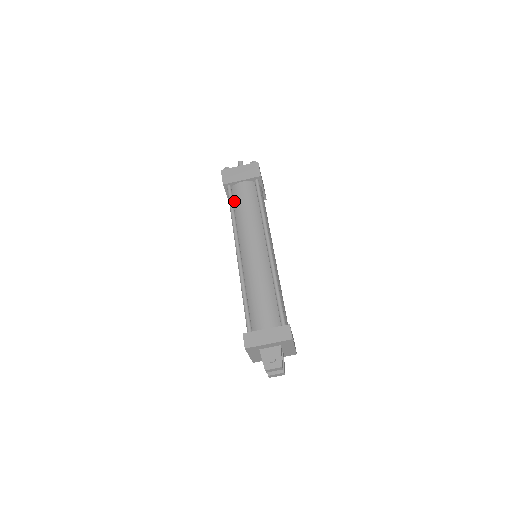
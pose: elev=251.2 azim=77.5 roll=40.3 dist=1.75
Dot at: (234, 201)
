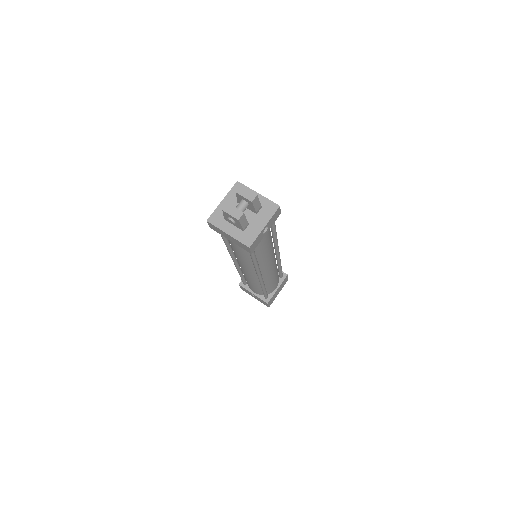
Dot at: occluded
